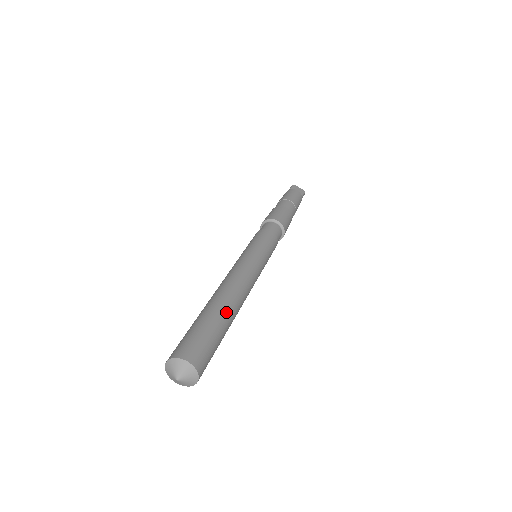
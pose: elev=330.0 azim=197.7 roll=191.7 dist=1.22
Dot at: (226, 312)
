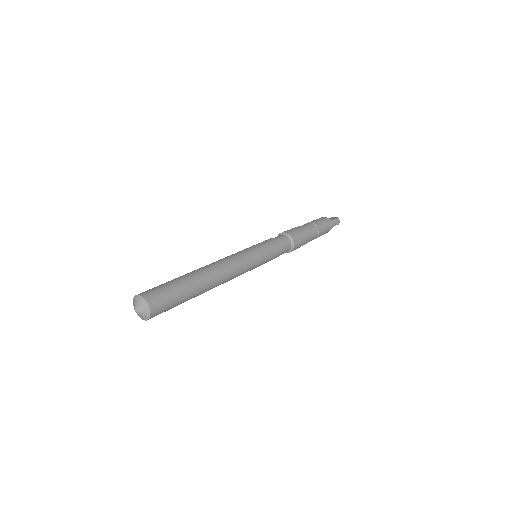
Dot at: (191, 275)
